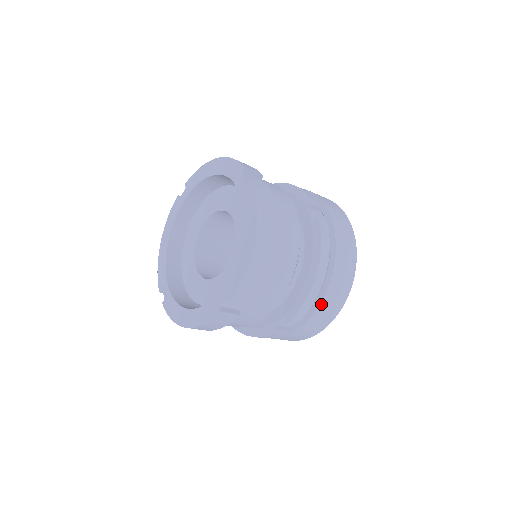
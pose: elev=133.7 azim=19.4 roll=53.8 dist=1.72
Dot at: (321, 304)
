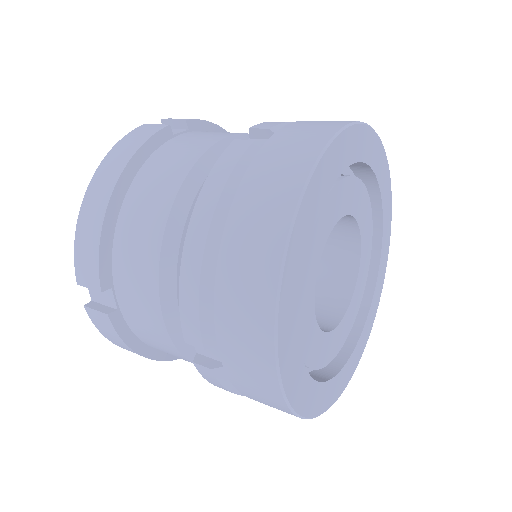
Dot at: (217, 300)
